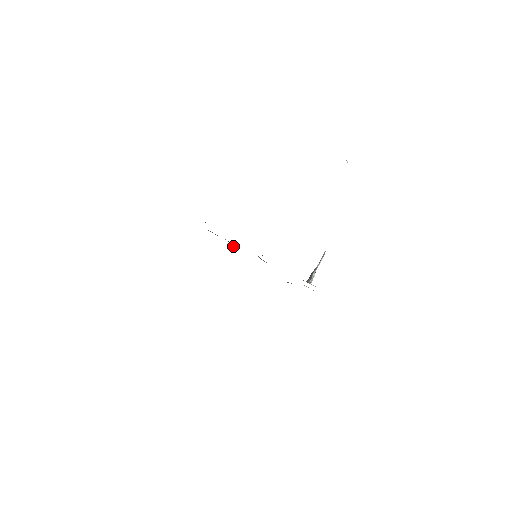
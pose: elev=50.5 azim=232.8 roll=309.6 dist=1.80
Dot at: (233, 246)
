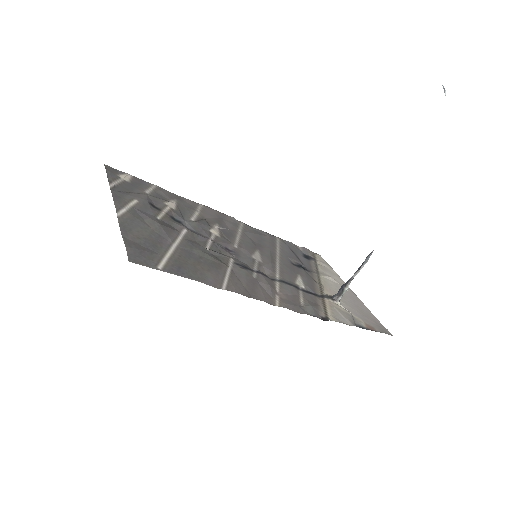
Dot at: (219, 227)
